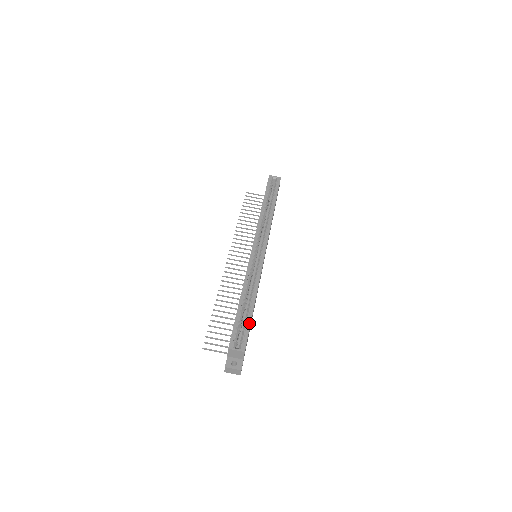
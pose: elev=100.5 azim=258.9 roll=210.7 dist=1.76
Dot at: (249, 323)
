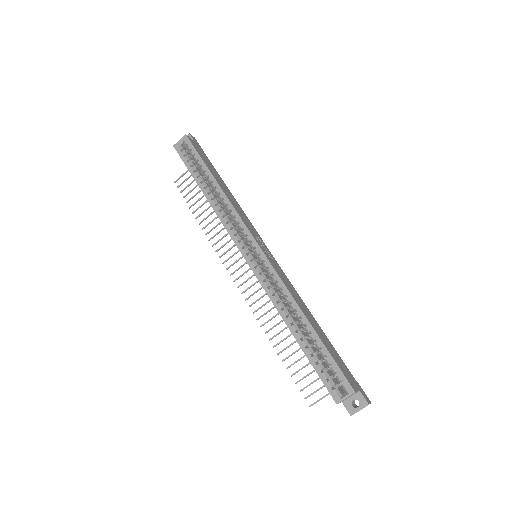
Dot at: (327, 354)
